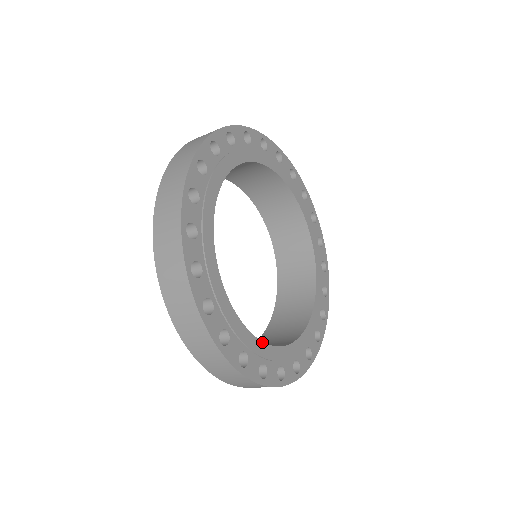
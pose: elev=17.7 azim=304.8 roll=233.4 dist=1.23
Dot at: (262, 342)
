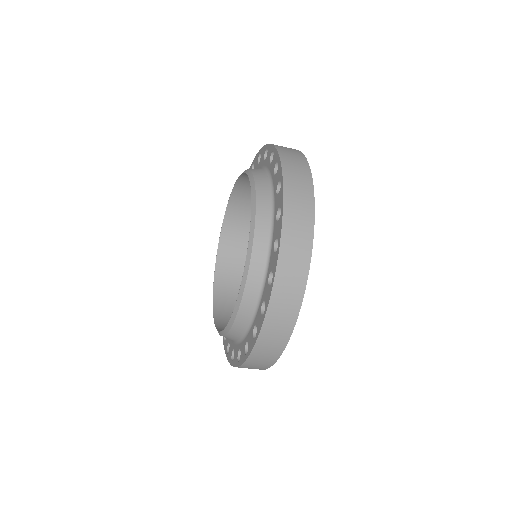
Dot at: occluded
